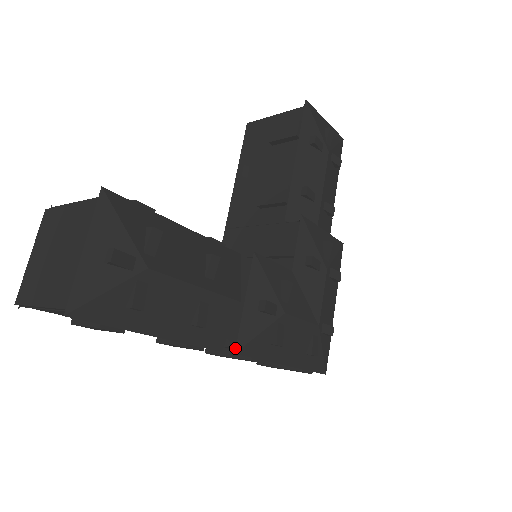
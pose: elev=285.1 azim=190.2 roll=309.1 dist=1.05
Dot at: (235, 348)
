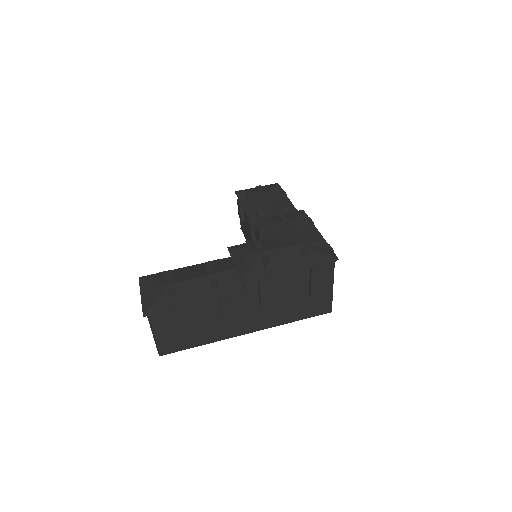
Dot at: (247, 284)
